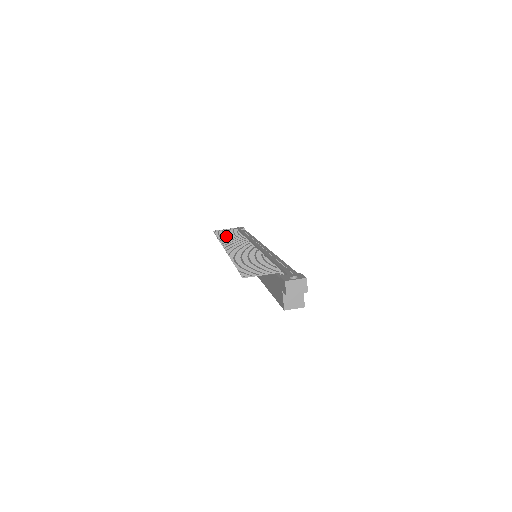
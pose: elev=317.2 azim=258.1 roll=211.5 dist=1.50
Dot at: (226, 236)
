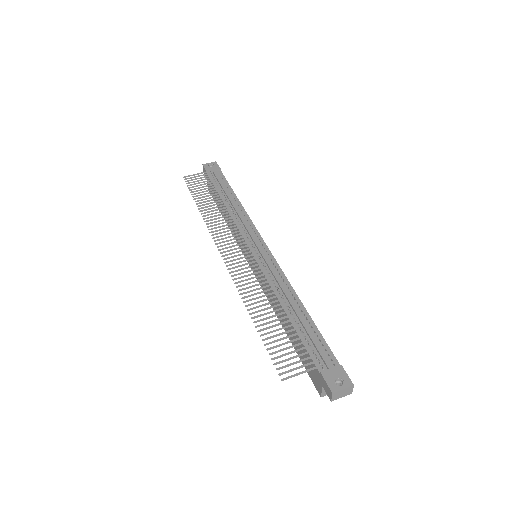
Dot at: (209, 206)
